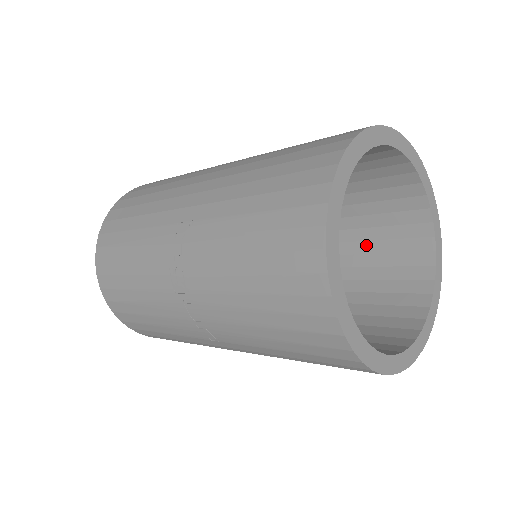
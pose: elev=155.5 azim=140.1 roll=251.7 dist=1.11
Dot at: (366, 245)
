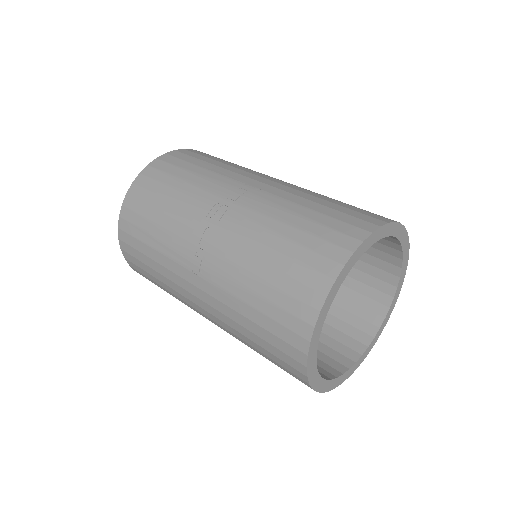
Dot at: occluded
